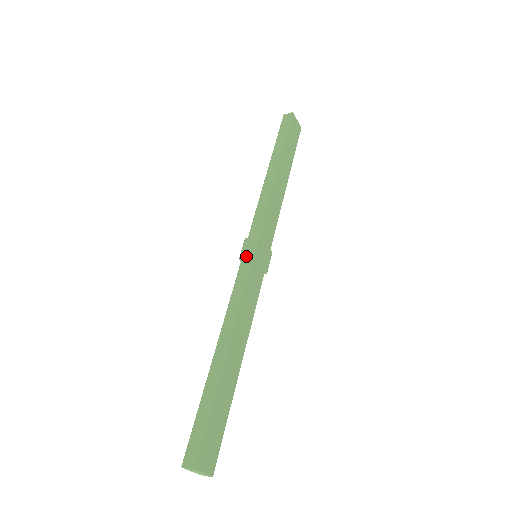
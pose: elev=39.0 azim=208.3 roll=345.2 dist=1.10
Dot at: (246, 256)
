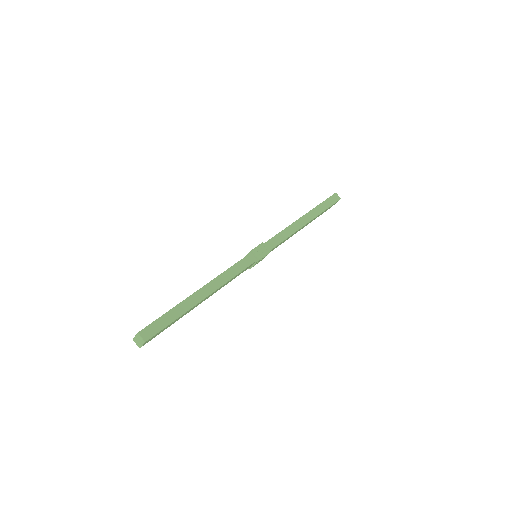
Dot at: (256, 254)
